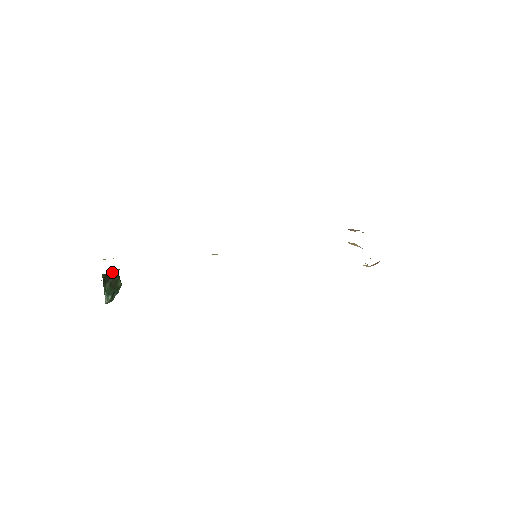
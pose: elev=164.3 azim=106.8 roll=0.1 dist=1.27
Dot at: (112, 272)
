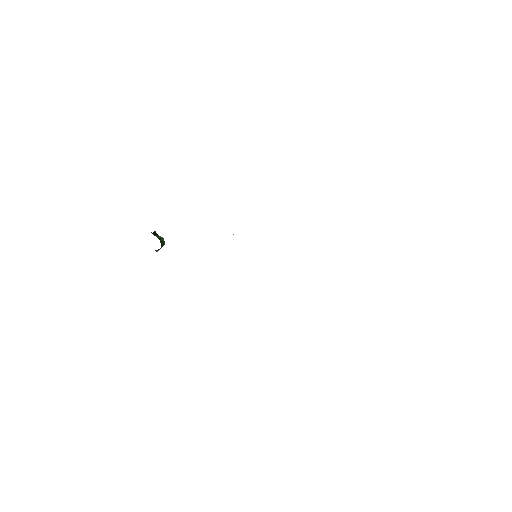
Dot at: occluded
